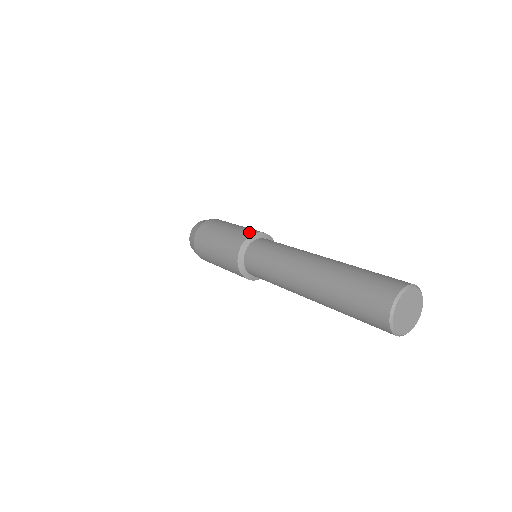
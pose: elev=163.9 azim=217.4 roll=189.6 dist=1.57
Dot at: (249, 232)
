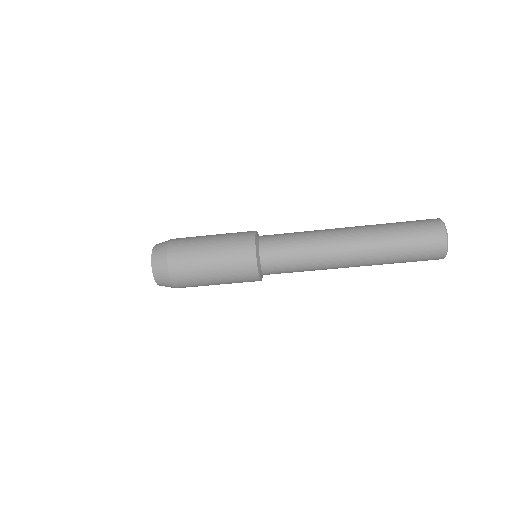
Dot at: occluded
